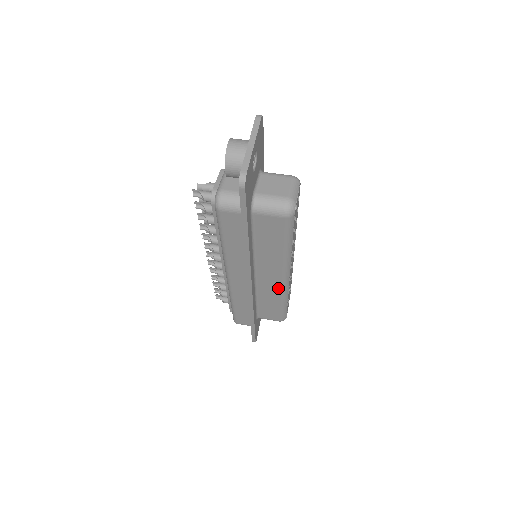
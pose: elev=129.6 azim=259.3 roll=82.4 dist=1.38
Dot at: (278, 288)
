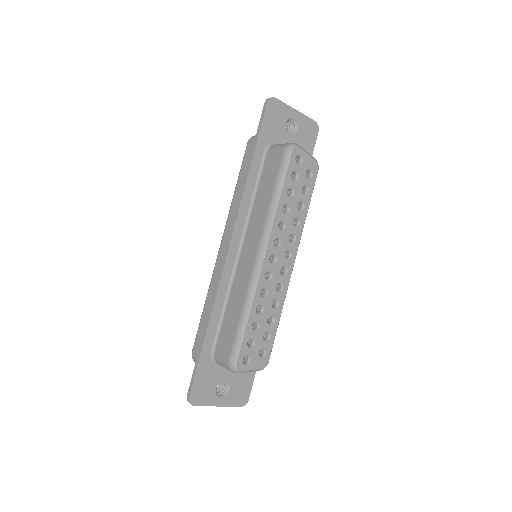
Dot at: (249, 275)
